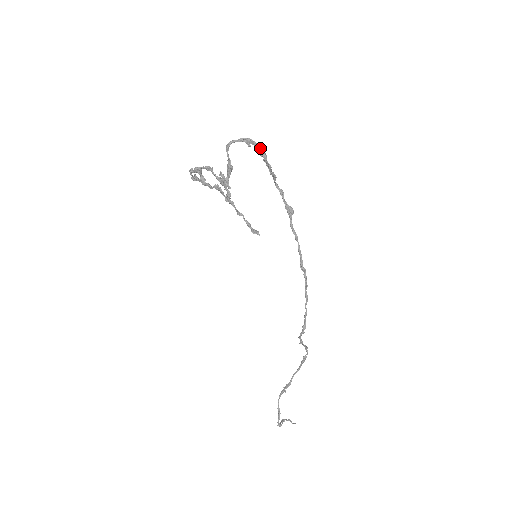
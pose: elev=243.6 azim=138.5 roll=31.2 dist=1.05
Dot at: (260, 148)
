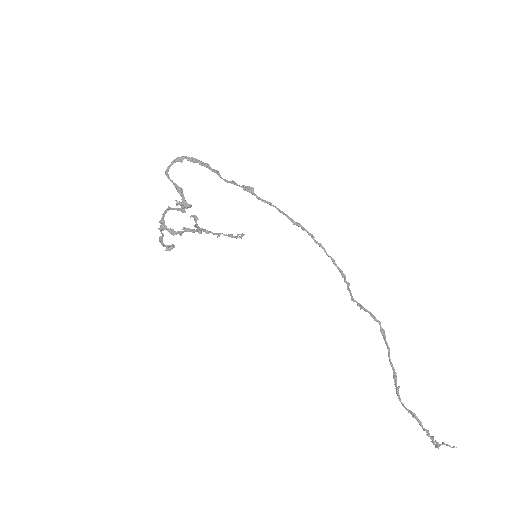
Dot at: (191, 158)
